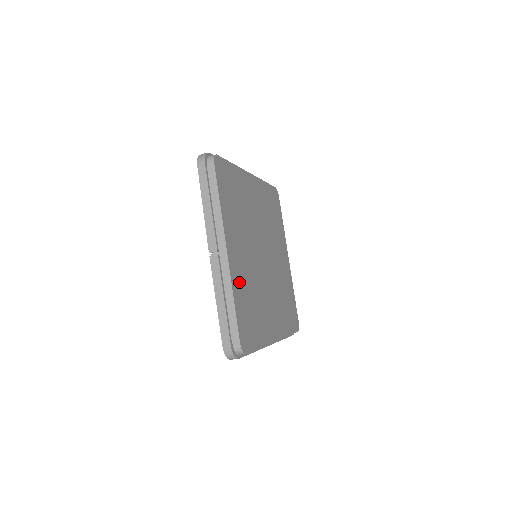
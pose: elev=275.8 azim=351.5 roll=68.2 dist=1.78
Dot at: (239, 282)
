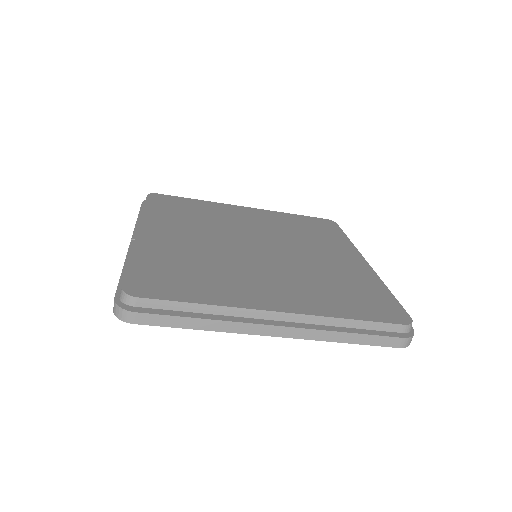
Dot at: (159, 250)
